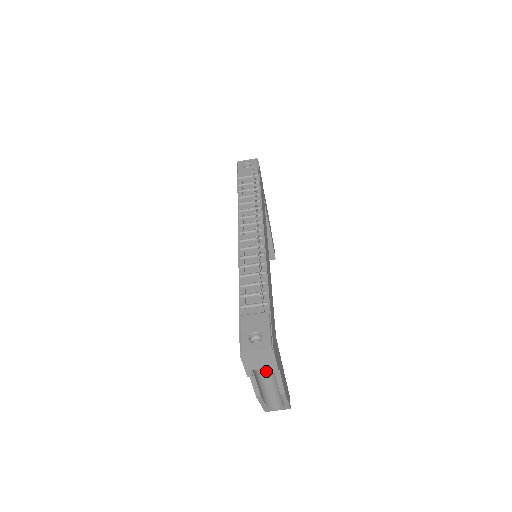
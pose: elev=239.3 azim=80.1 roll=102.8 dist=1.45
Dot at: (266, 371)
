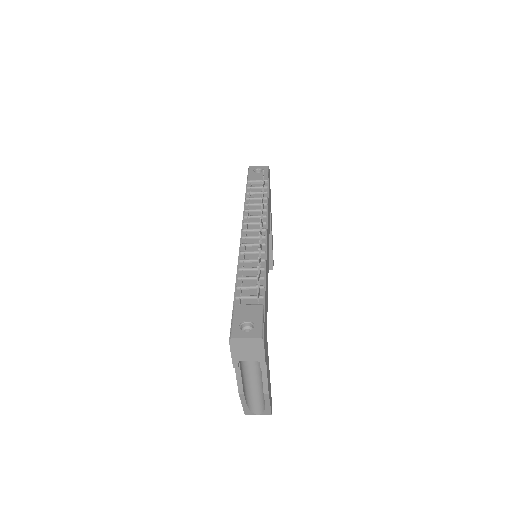
Dot at: (252, 368)
